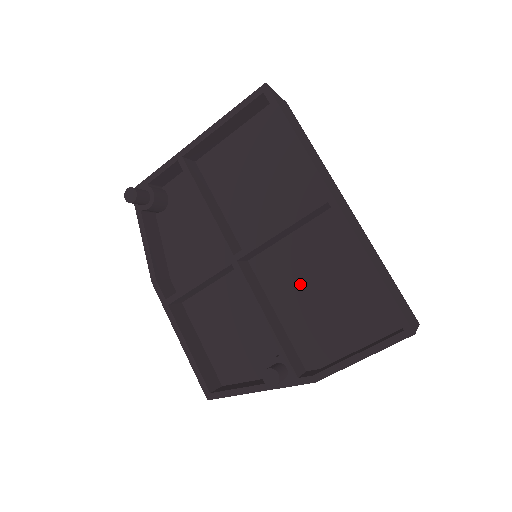
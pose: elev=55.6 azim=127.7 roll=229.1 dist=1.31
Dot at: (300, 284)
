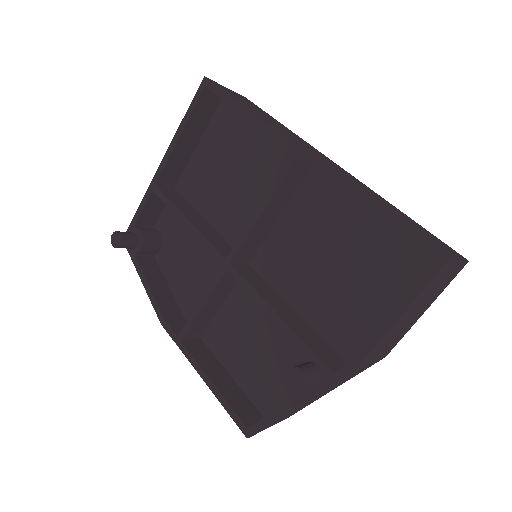
Dot at: (308, 265)
